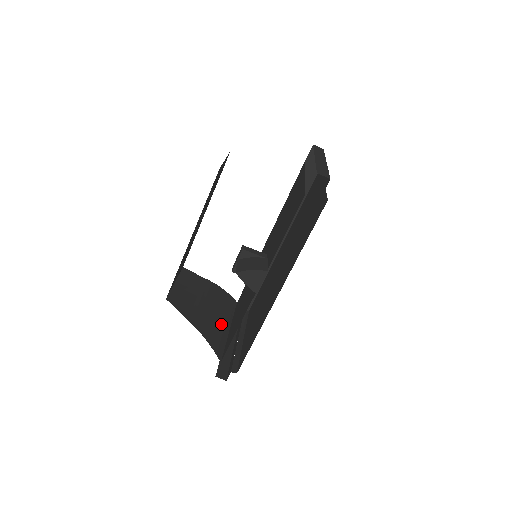
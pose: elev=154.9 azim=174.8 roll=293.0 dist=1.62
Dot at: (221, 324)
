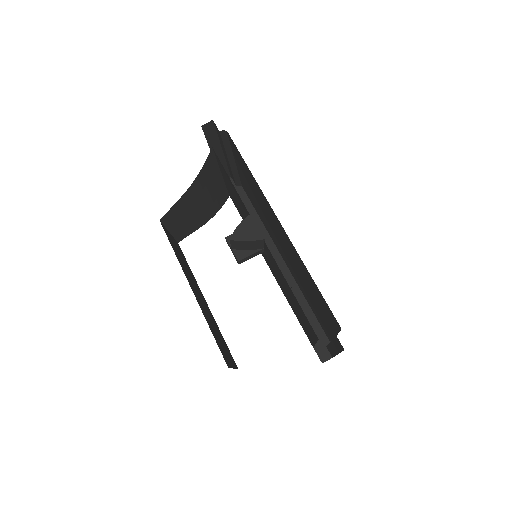
Dot at: occluded
